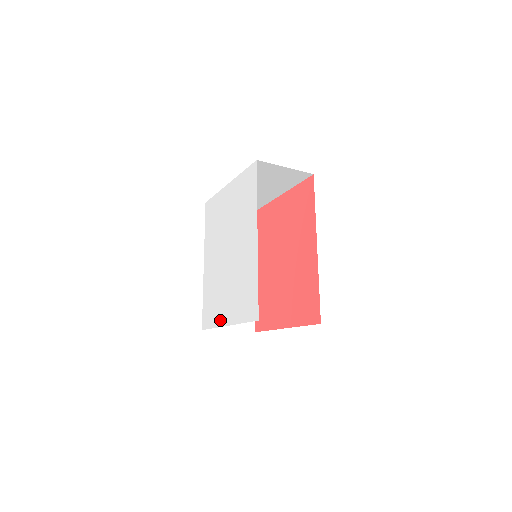
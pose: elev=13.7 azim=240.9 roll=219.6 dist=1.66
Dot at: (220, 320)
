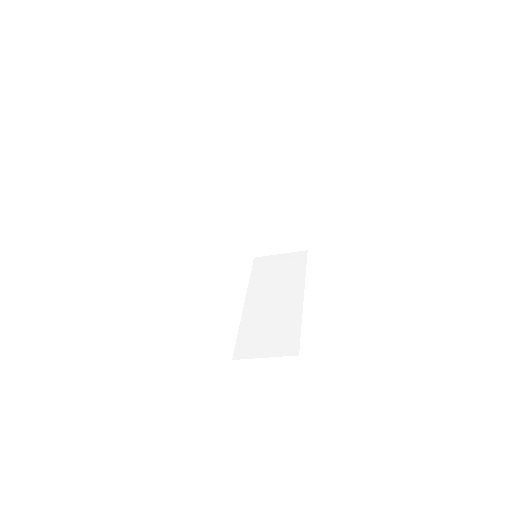
Dot at: occluded
